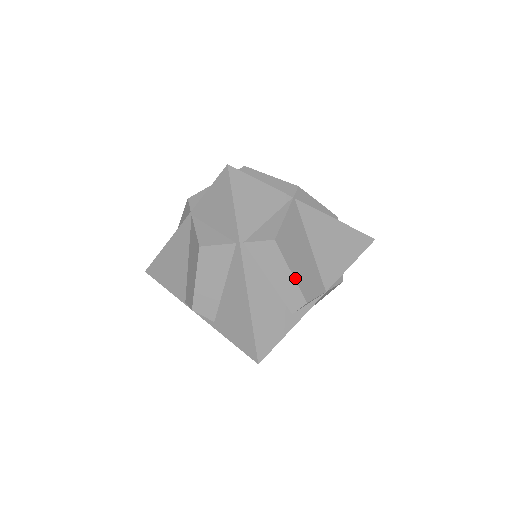
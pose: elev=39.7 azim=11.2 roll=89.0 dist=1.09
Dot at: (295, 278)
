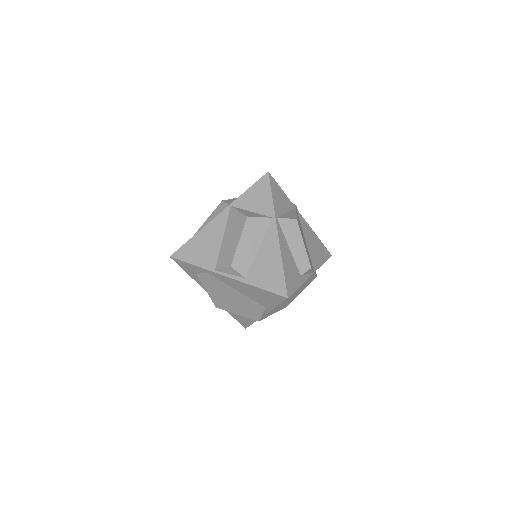
Dot at: (305, 248)
